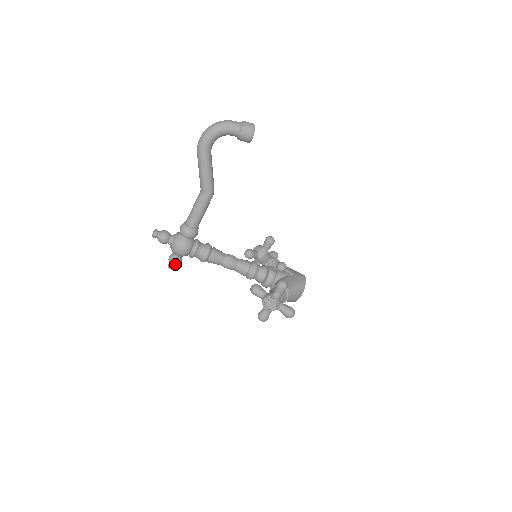
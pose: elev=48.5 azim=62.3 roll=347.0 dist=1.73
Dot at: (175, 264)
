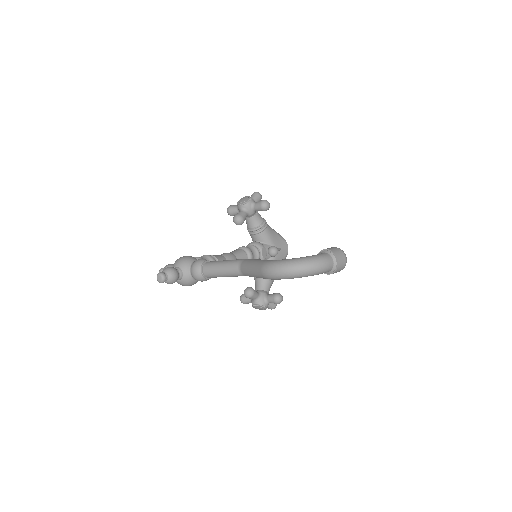
Dot at: occluded
